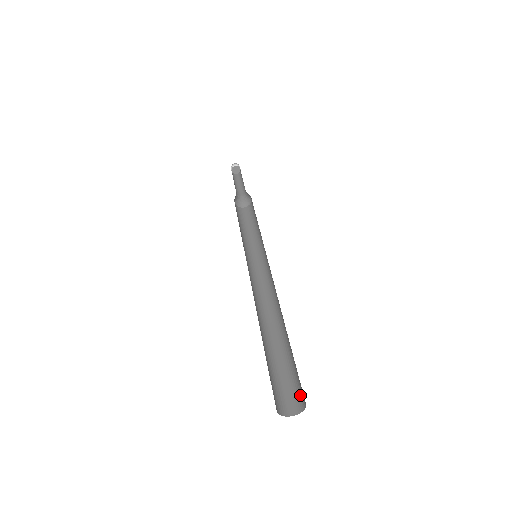
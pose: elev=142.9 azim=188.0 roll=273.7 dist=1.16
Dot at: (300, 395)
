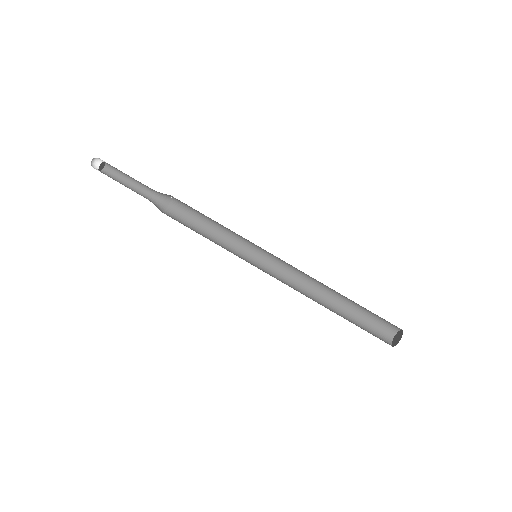
Dot at: (390, 325)
